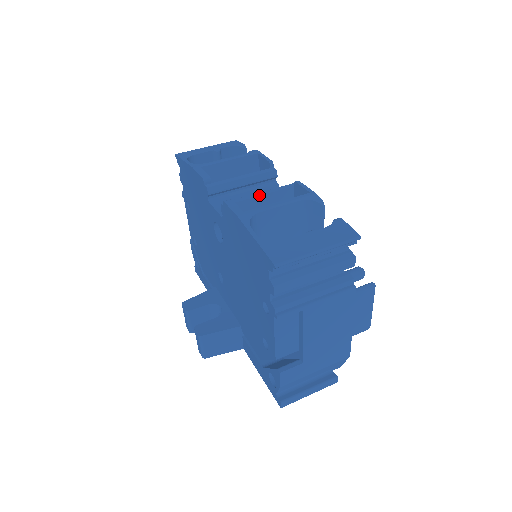
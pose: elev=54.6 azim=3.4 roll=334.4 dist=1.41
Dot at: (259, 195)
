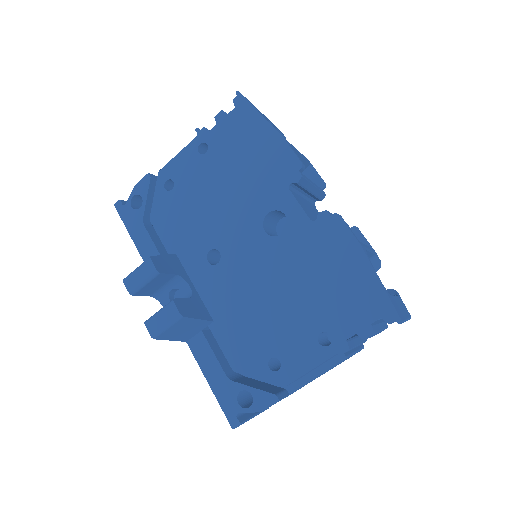
Dot at: occluded
